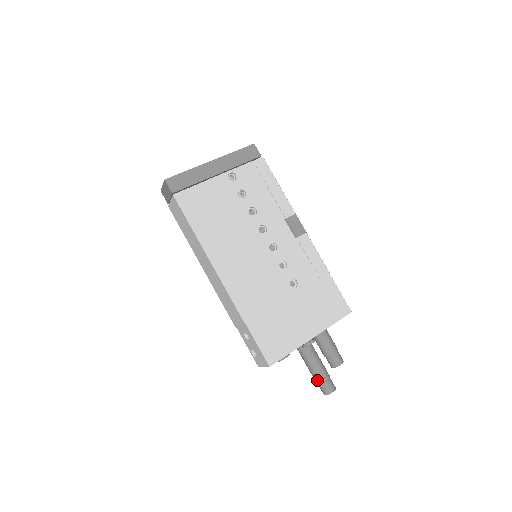
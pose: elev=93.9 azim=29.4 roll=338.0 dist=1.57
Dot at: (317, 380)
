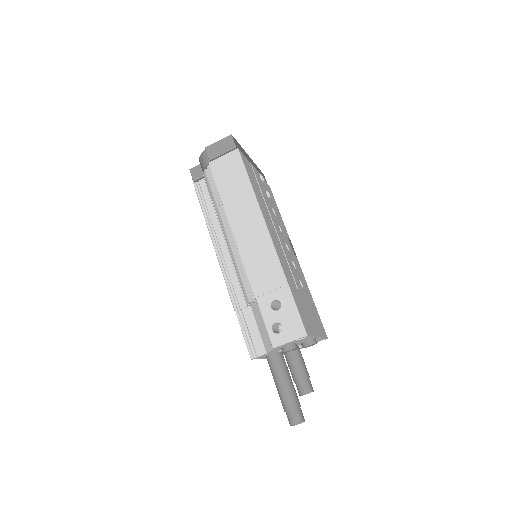
Dot at: (292, 403)
